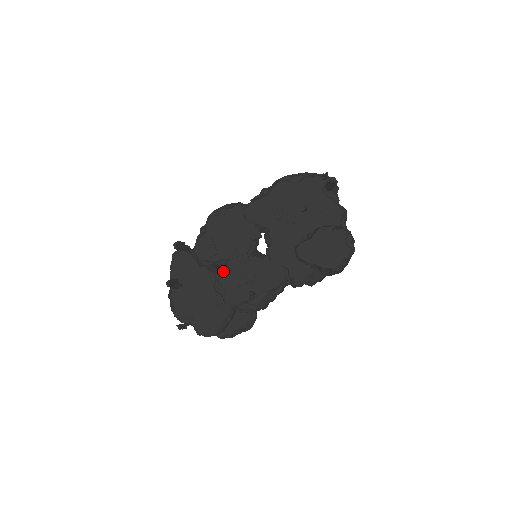
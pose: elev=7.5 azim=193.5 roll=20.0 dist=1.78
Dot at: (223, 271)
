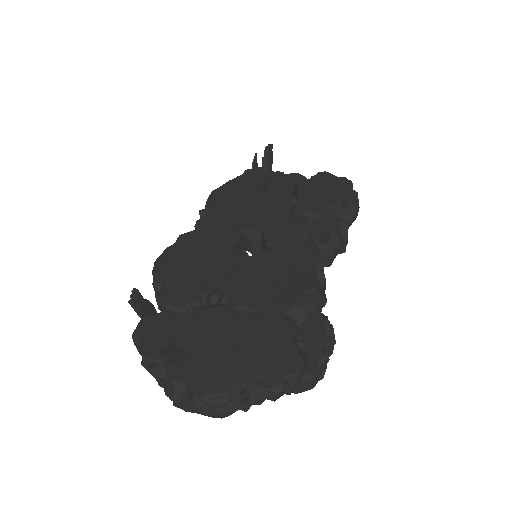
Dot at: (231, 293)
